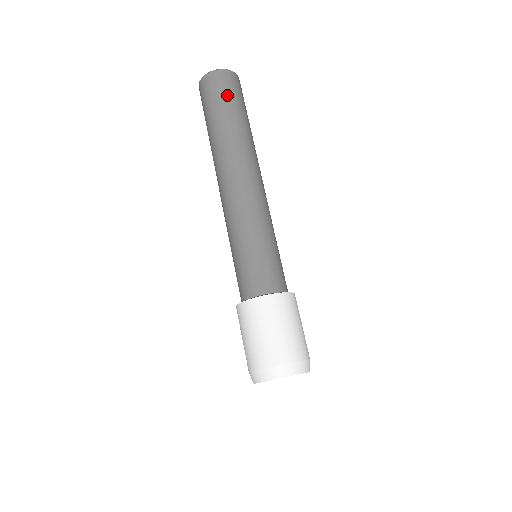
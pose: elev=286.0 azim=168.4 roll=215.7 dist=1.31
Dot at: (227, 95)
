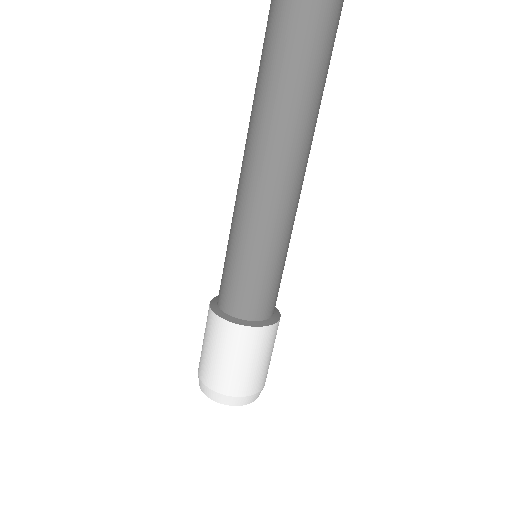
Dot at: (324, 7)
